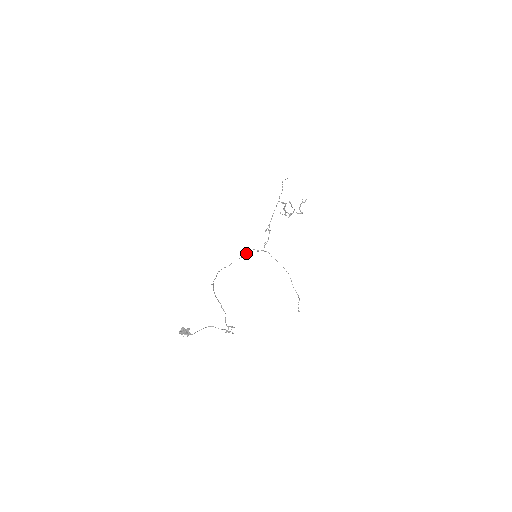
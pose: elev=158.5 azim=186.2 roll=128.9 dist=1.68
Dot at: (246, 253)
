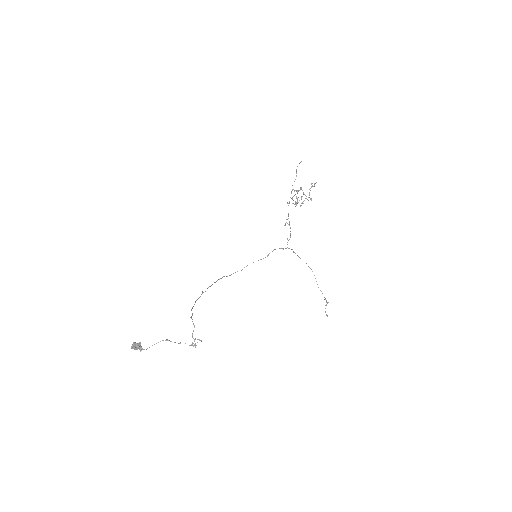
Dot at: (269, 253)
